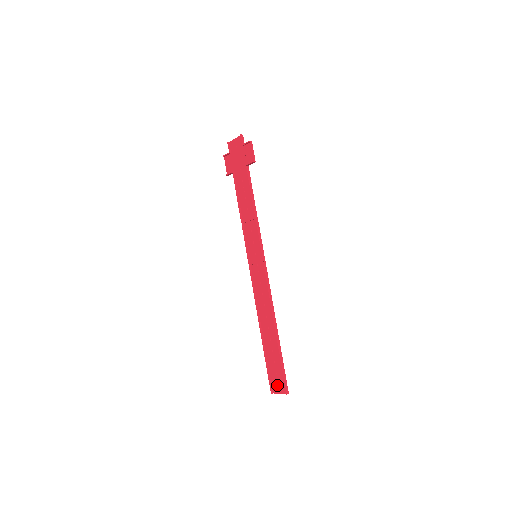
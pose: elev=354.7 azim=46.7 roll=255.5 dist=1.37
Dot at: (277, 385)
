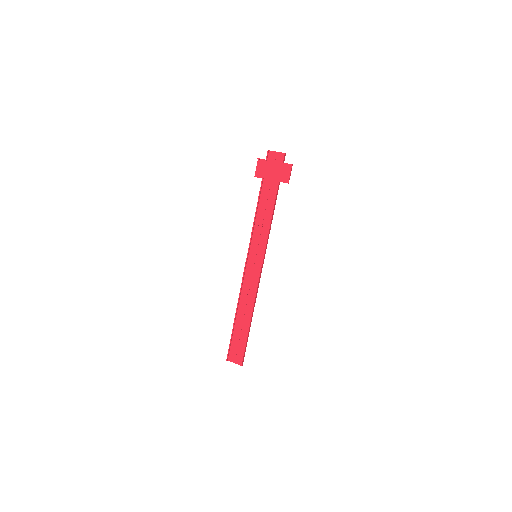
Dot at: (235, 356)
